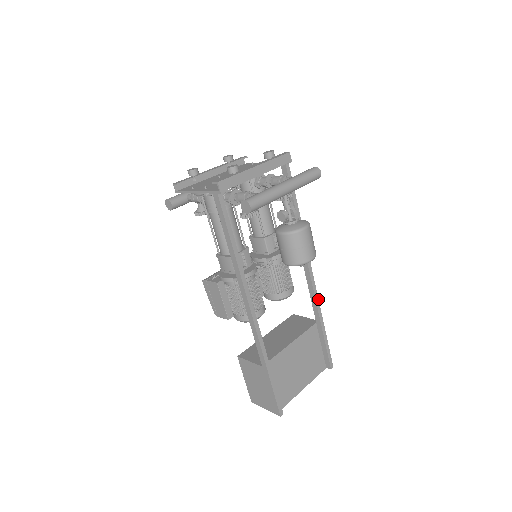
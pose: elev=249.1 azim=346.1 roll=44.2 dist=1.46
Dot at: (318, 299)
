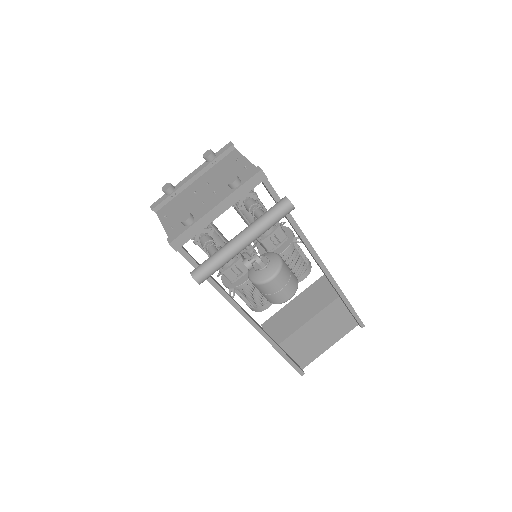
Dot at: (335, 282)
